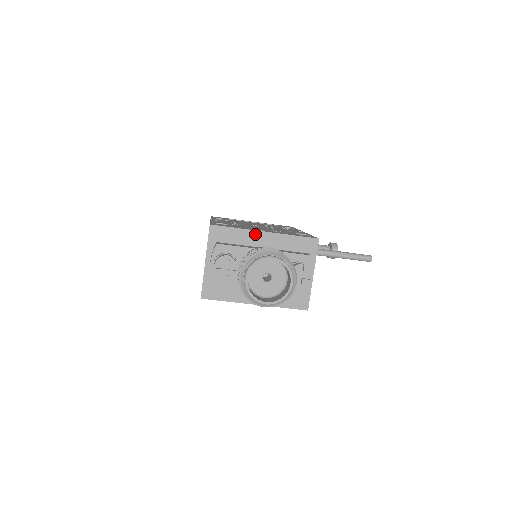
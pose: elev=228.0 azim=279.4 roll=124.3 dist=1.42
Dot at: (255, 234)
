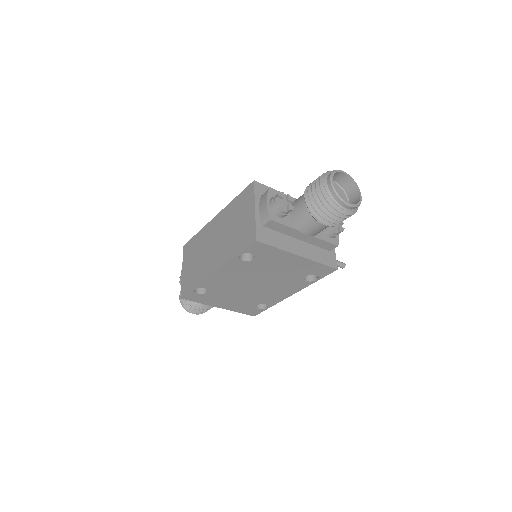
Dot at: occluded
